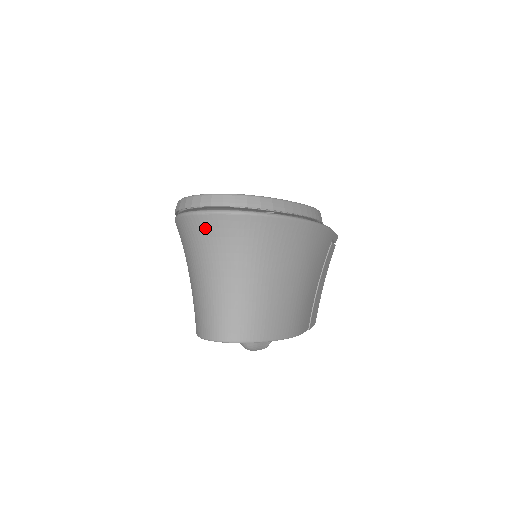
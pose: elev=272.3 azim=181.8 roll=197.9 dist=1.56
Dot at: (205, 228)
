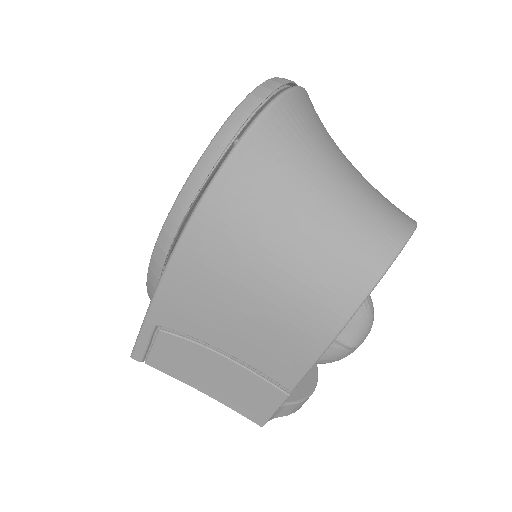
Dot at: (301, 110)
